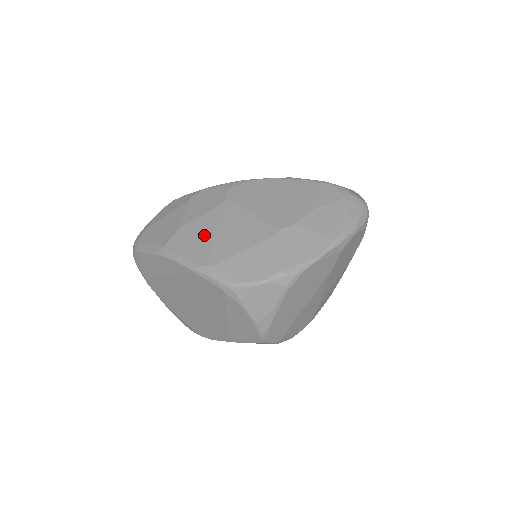
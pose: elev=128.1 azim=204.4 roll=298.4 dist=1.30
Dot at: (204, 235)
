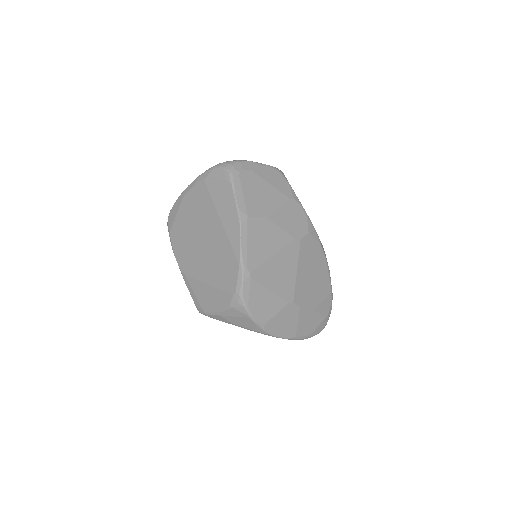
Dot at: (269, 247)
